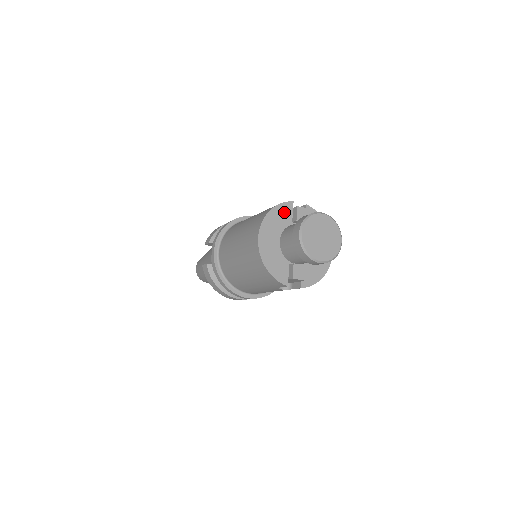
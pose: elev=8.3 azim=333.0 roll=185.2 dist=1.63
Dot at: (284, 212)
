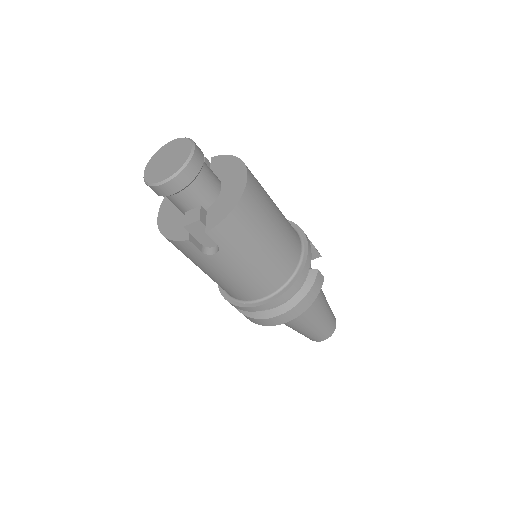
Dot at: occluded
